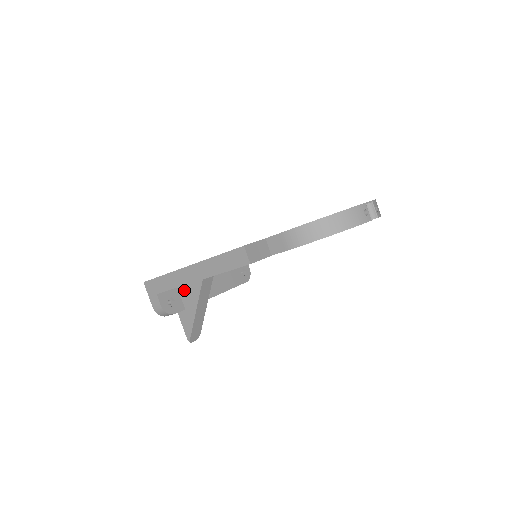
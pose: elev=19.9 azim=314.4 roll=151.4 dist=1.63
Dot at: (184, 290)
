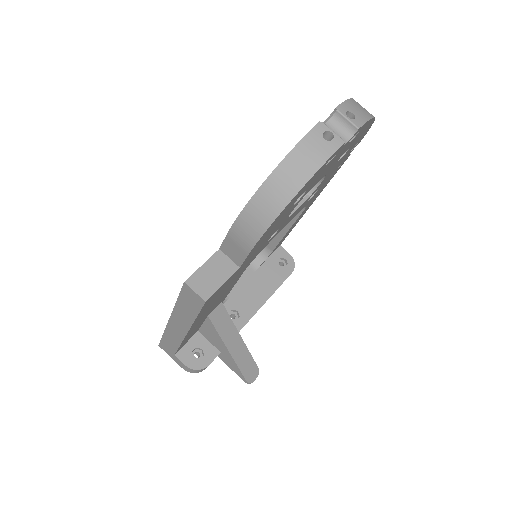
Dot at: (205, 333)
